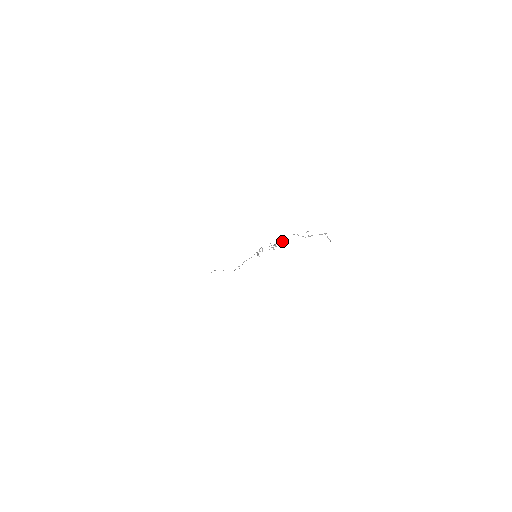
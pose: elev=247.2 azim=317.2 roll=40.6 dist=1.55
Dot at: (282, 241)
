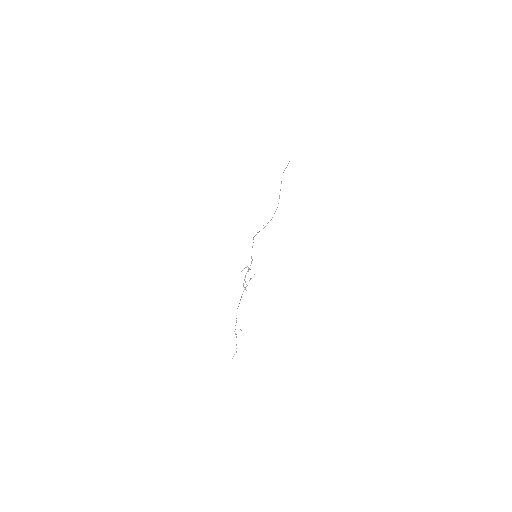
Dot at: (239, 303)
